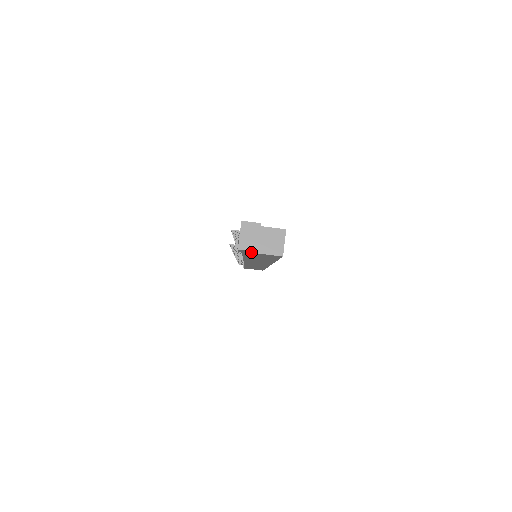
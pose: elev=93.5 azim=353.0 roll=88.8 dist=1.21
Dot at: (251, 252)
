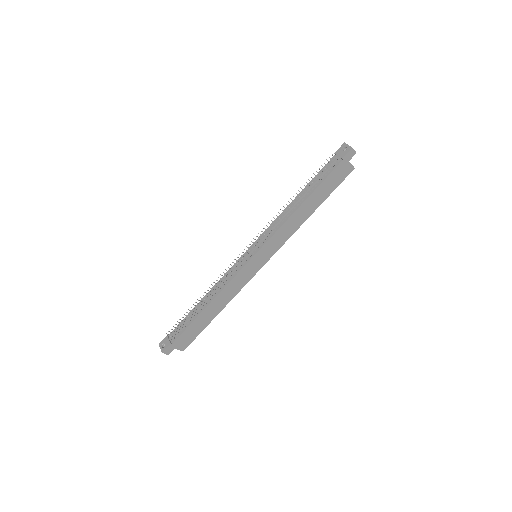
Dot at: (349, 158)
